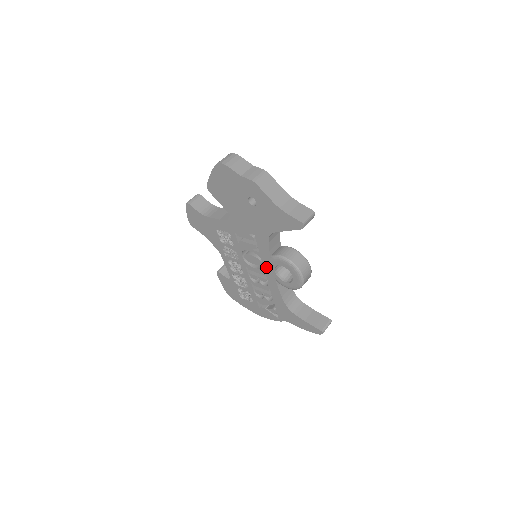
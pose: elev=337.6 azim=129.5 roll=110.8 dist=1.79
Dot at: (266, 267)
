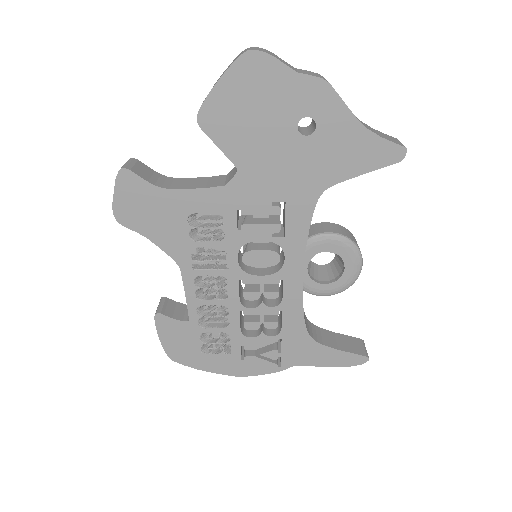
Dot at: (289, 265)
